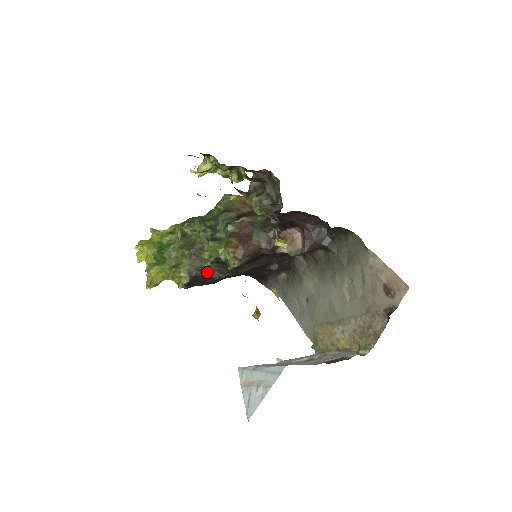
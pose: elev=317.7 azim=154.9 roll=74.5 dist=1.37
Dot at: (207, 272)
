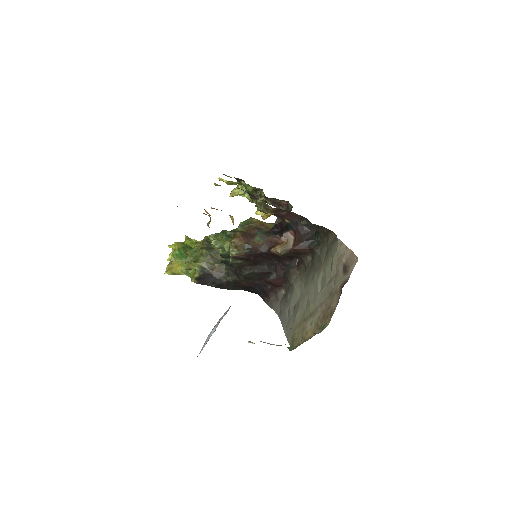
Dot at: (218, 273)
